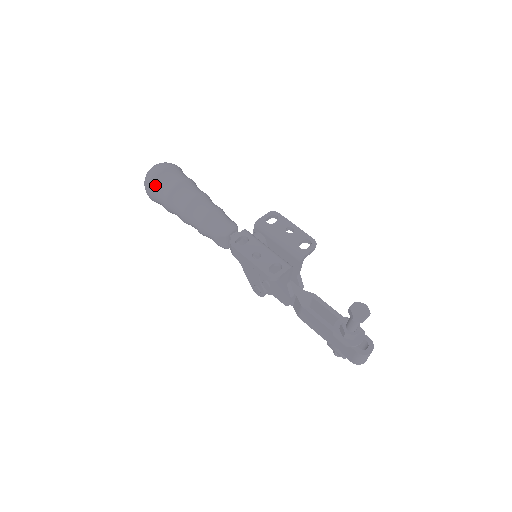
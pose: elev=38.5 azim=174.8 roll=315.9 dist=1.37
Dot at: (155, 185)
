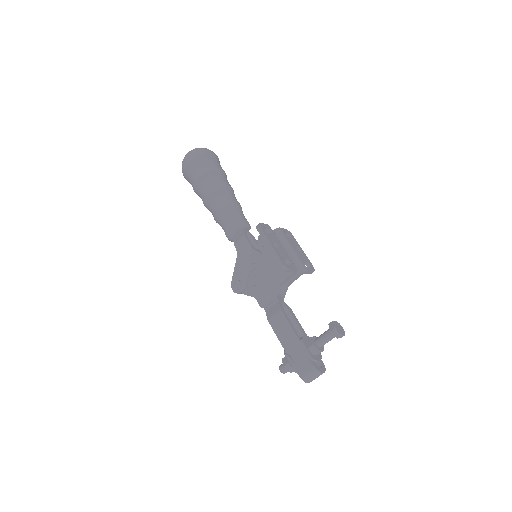
Dot at: (200, 159)
